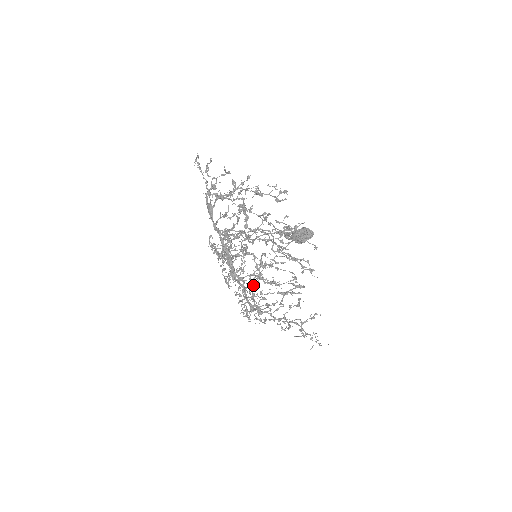
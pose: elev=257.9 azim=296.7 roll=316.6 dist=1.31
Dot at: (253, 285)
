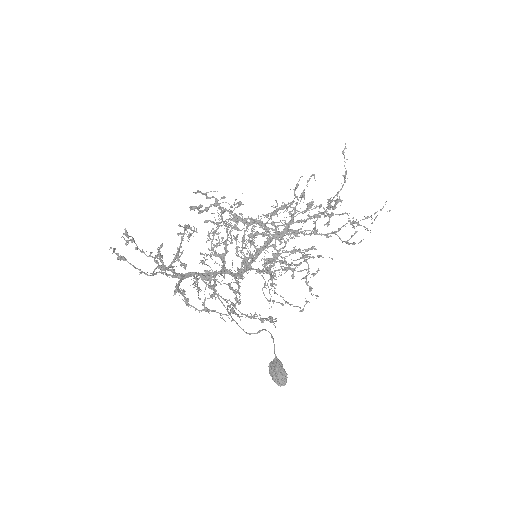
Dot at: occluded
